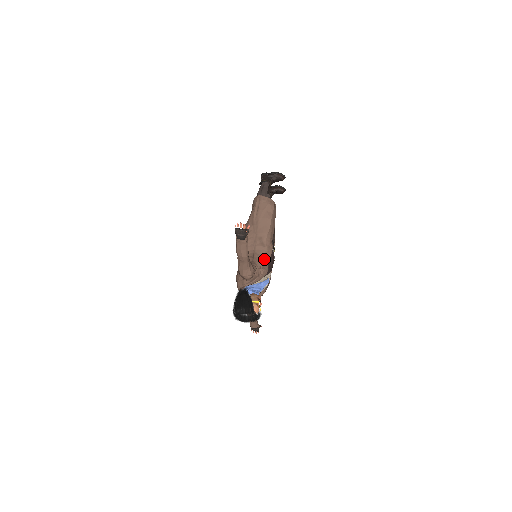
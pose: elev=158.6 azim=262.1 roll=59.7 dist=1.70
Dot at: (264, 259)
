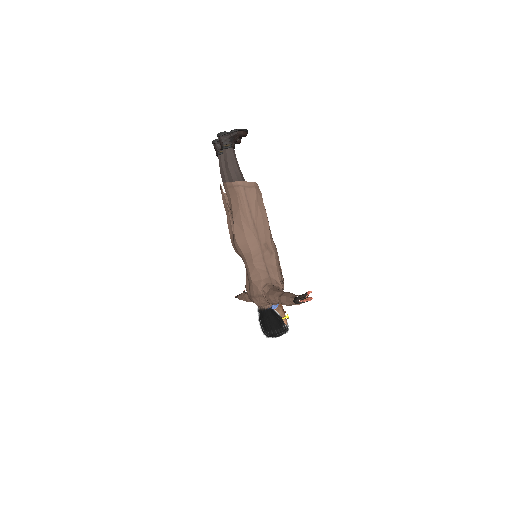
Dot at: (278, 268)
